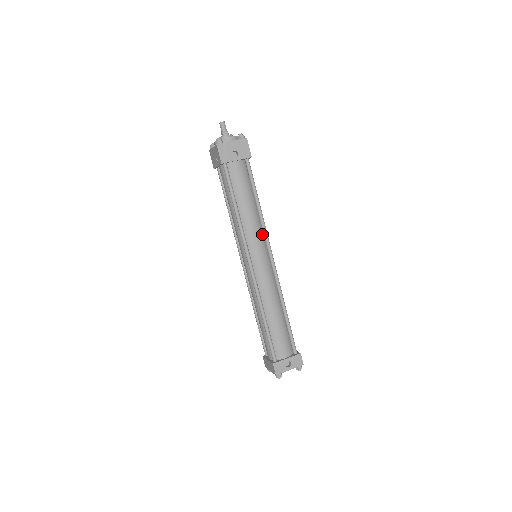
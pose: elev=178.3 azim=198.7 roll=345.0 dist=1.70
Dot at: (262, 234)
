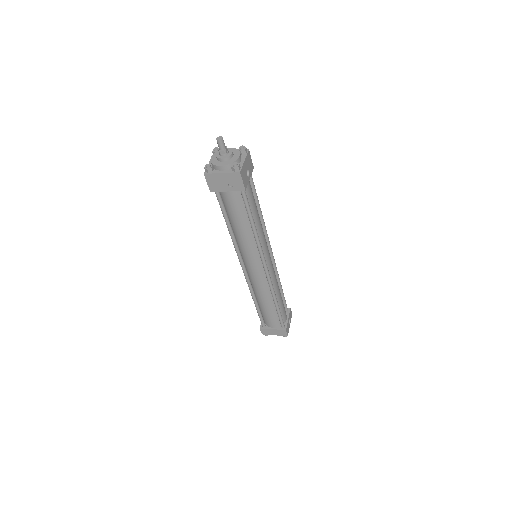
Dot at: occluded
